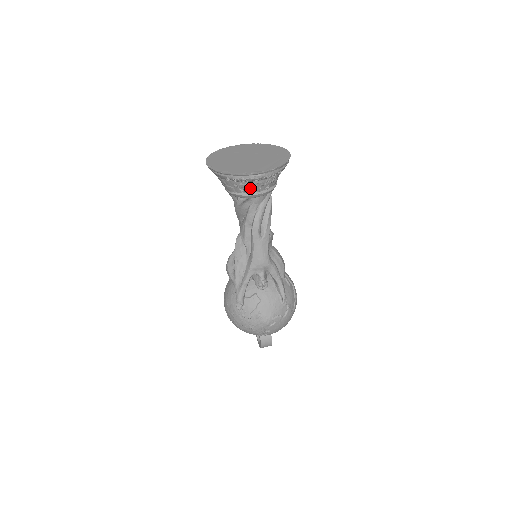
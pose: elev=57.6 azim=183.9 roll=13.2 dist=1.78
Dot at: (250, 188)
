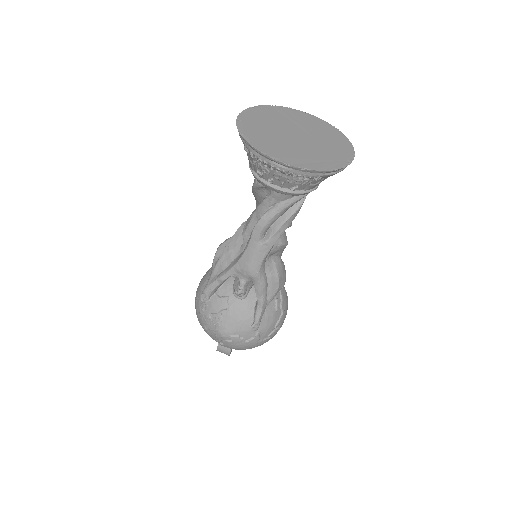
Dot at: (270, 176)
